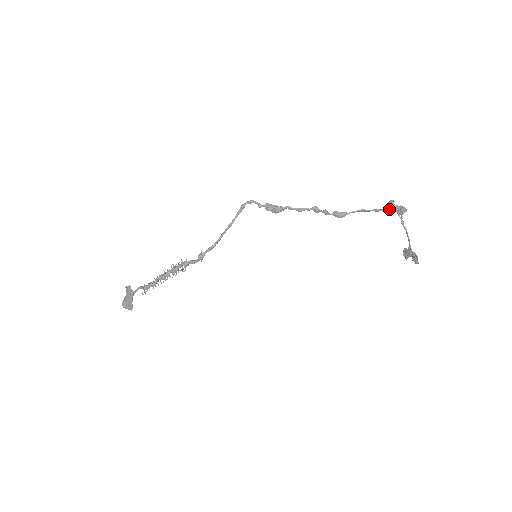
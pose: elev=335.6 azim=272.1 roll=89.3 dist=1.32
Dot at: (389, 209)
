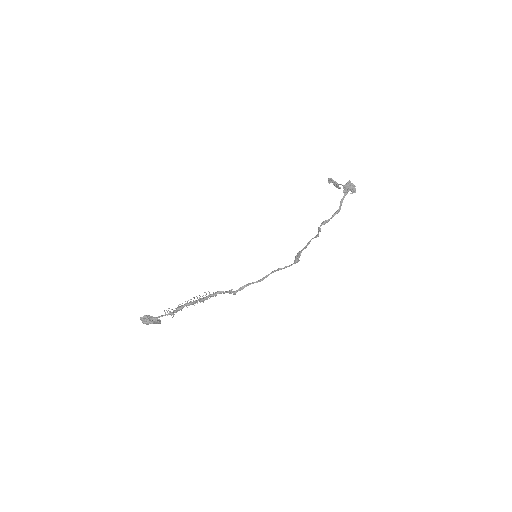
Dot at: (347, 193)
